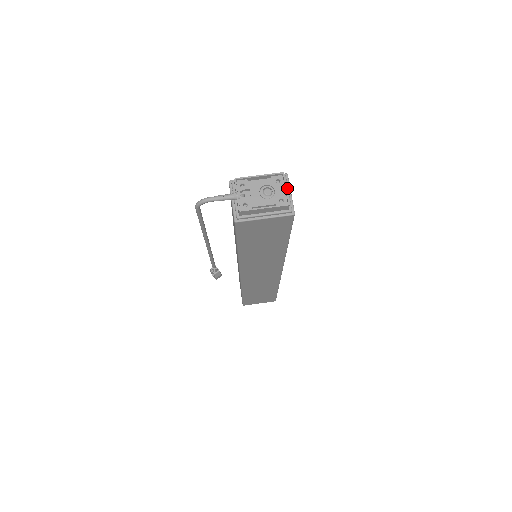
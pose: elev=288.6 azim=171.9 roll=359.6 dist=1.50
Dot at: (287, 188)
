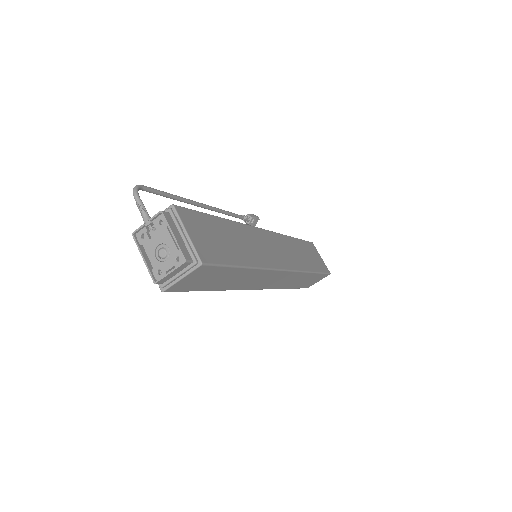
Dot at: (182, 272)
